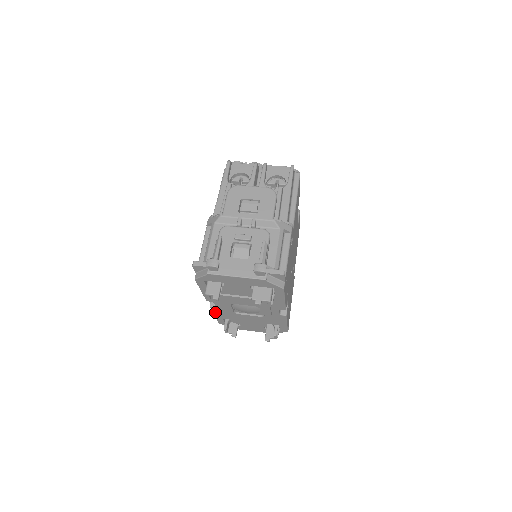
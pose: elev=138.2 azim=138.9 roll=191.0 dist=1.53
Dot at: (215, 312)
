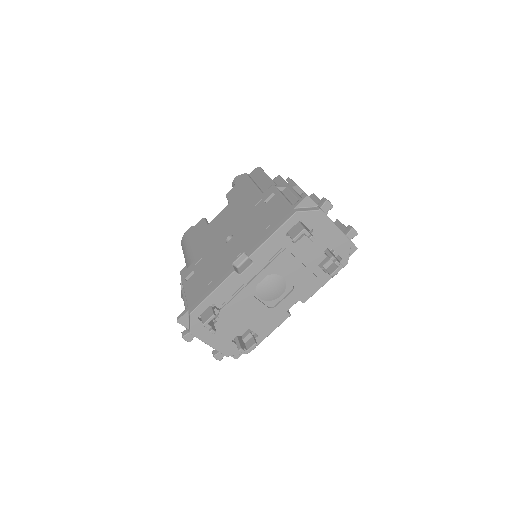
Dot at: (223, 285)
